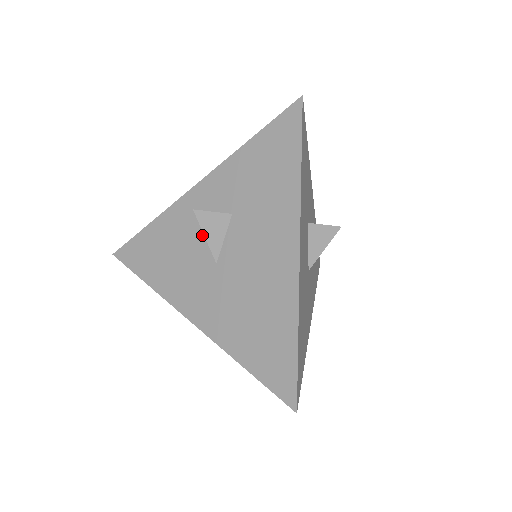
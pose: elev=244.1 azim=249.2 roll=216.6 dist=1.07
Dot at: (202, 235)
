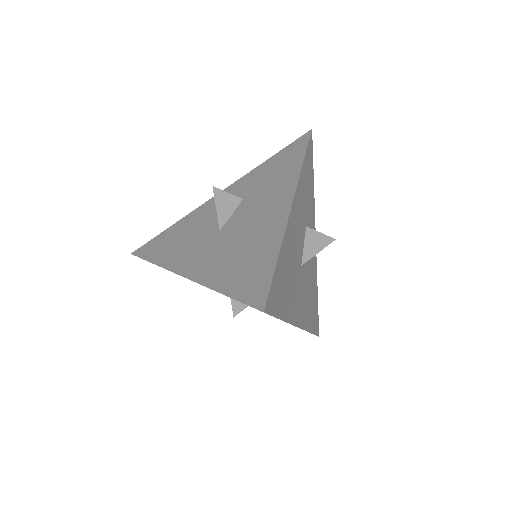
Dot at: (214, 218)
